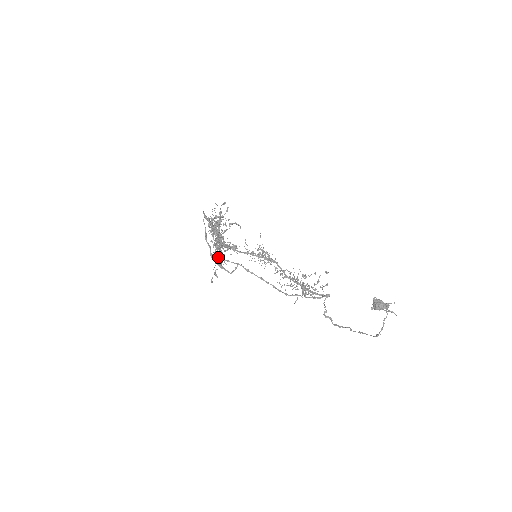
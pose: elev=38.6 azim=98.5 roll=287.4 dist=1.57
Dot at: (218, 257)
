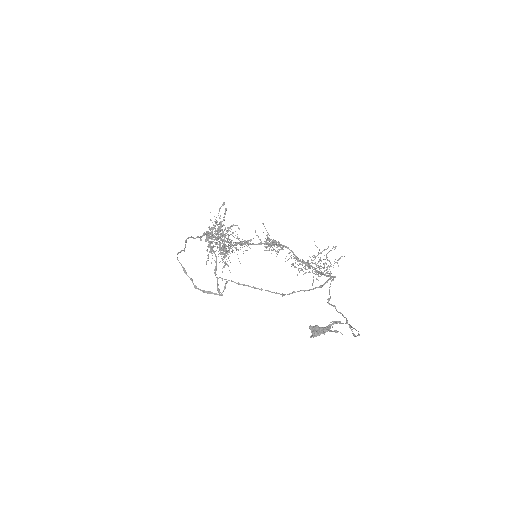
Dot at: occluded
